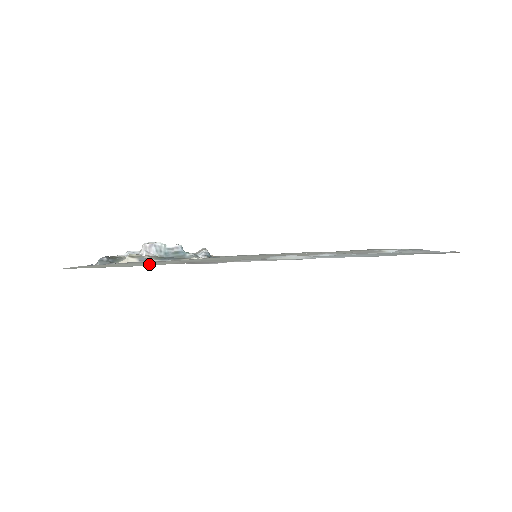
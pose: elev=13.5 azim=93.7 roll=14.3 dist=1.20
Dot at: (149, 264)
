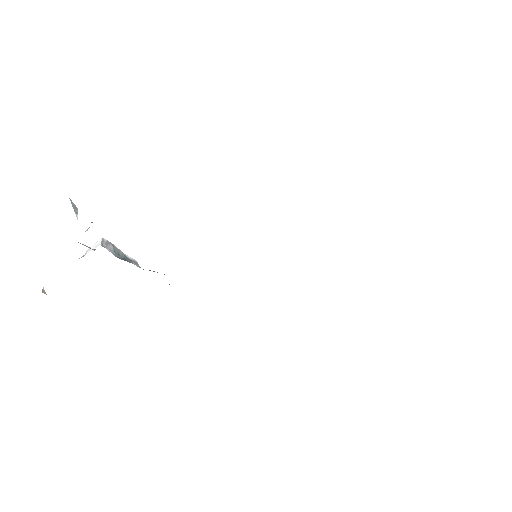
Dot at: occluded
